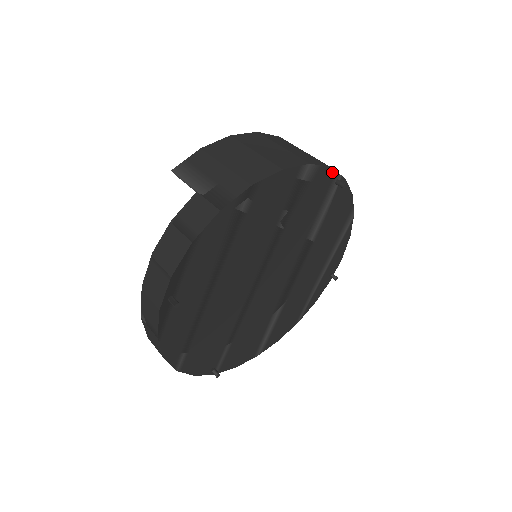
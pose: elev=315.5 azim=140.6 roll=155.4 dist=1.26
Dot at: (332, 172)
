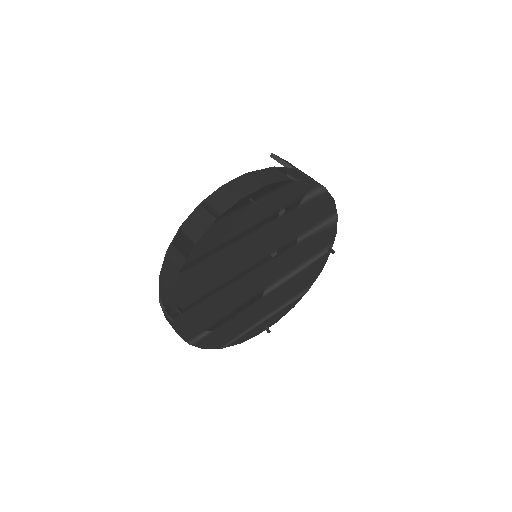
Dot at: (334, 238)
